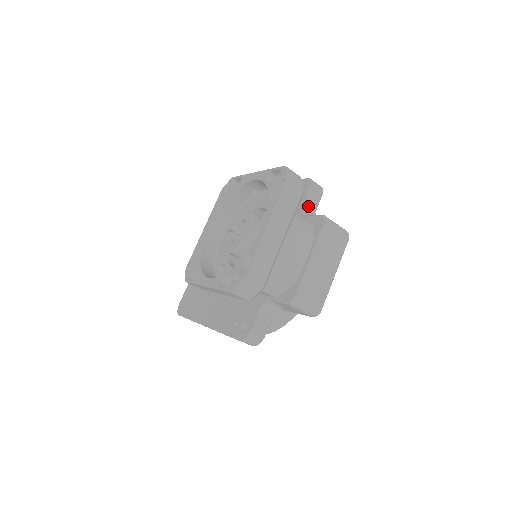
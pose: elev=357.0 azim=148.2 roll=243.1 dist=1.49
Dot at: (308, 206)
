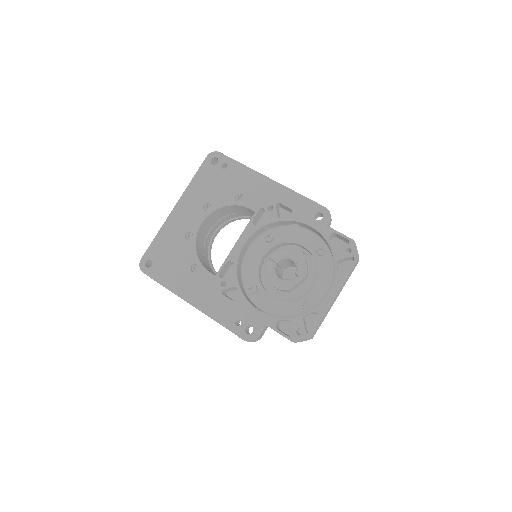
Dot at: occluded
